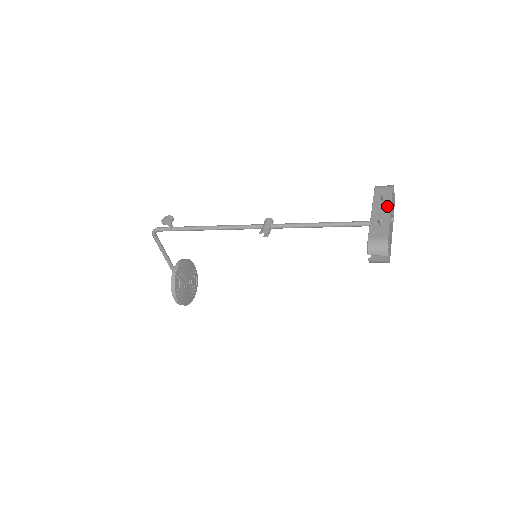
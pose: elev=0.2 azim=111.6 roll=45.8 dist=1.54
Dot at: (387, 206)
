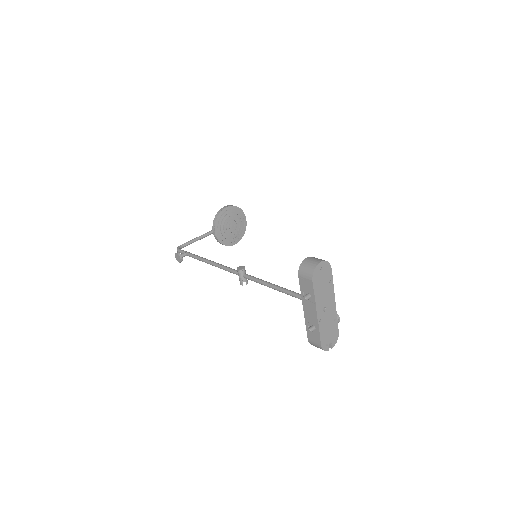
Dot at: (313, 307)
